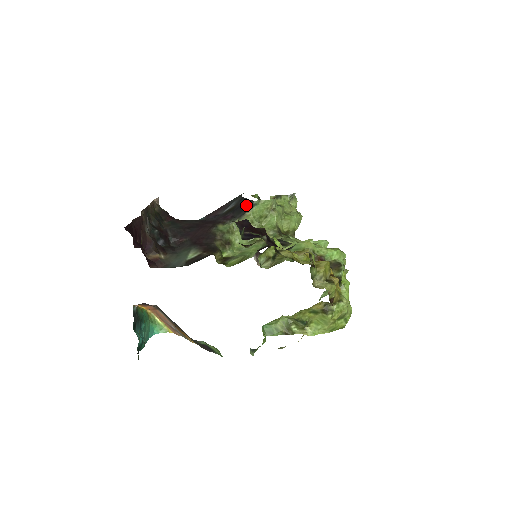
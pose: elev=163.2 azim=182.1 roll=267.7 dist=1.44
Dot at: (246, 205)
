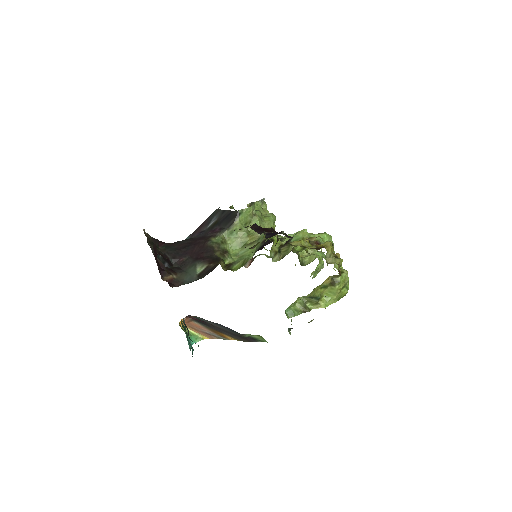
Dot at: (231, 216)
